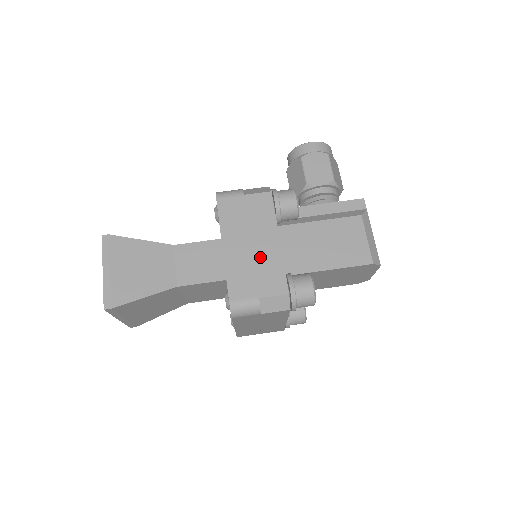
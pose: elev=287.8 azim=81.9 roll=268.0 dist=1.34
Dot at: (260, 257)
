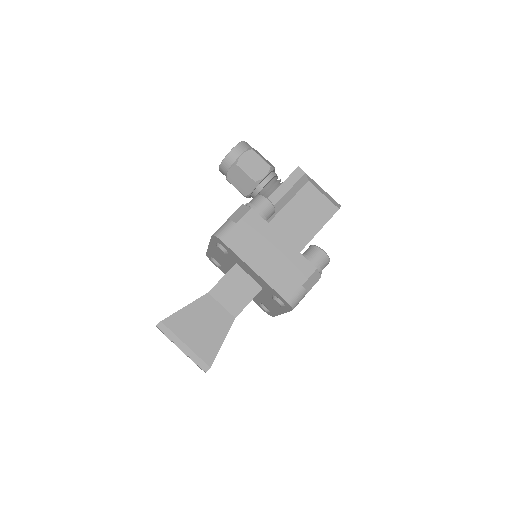
Dot at: (282, 259)
